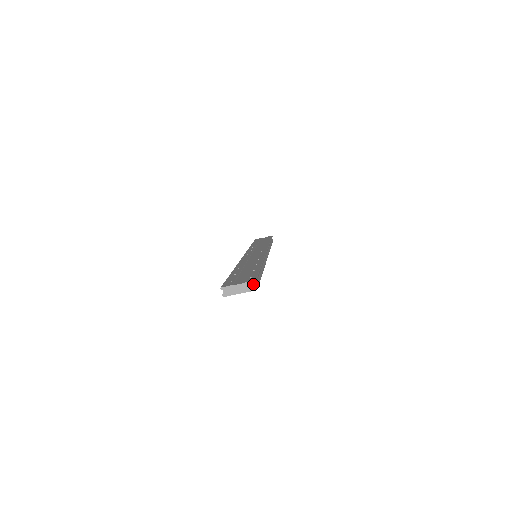
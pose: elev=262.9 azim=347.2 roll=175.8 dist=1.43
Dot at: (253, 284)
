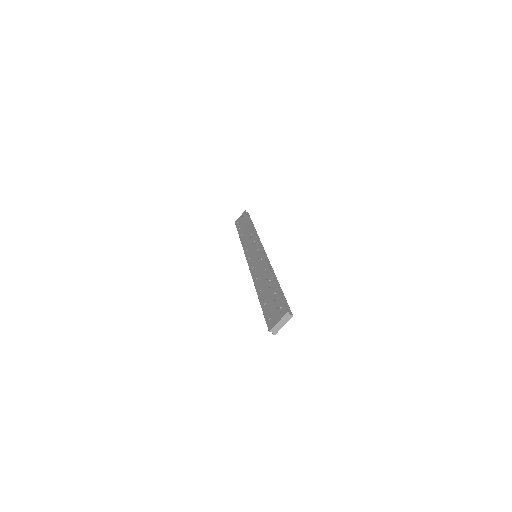
Dot at: (288, 315)
